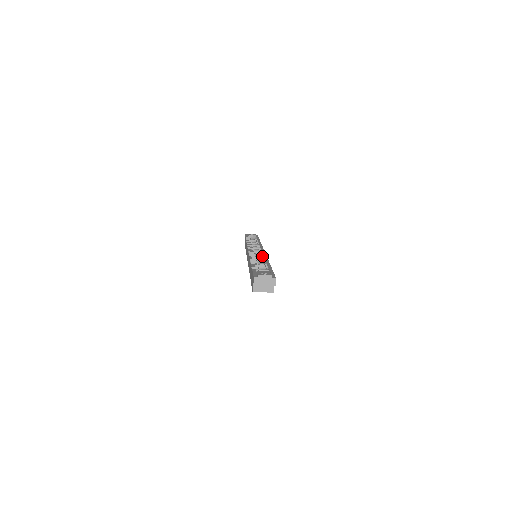
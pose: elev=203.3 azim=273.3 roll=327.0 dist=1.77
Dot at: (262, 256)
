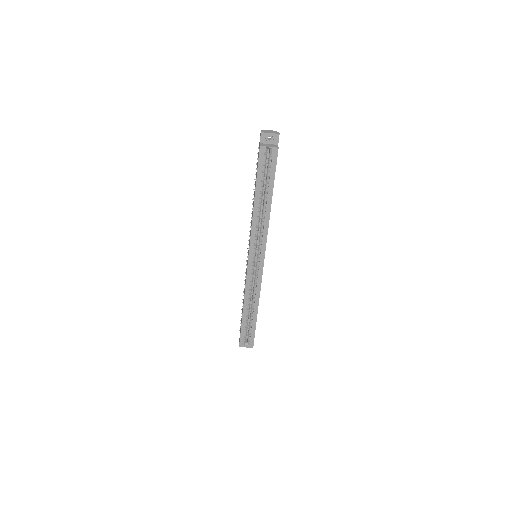
Dot at: occluded
